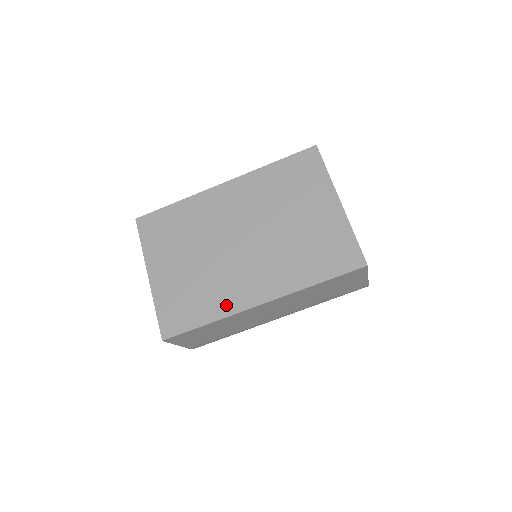
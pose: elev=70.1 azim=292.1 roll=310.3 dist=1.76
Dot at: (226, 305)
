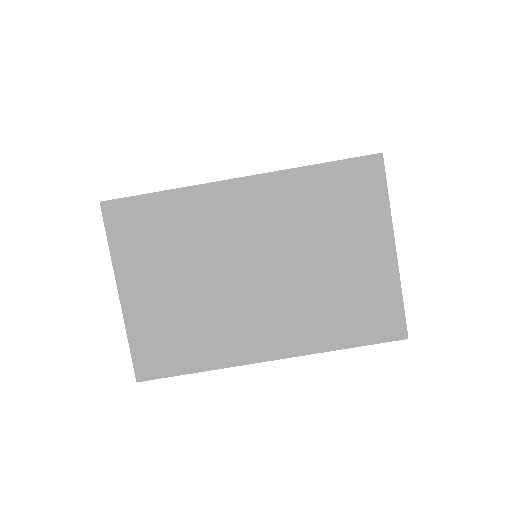
Dot at: (225, 353)
